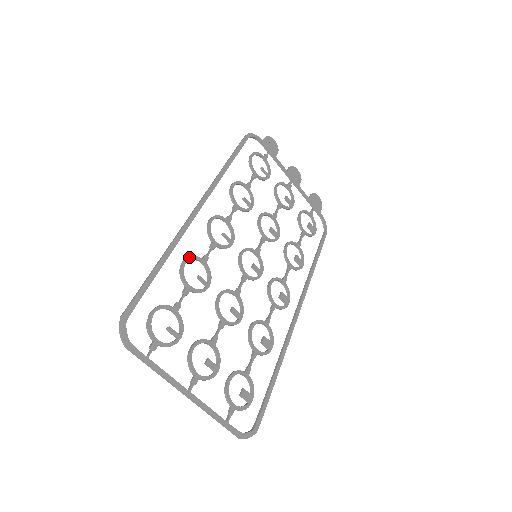
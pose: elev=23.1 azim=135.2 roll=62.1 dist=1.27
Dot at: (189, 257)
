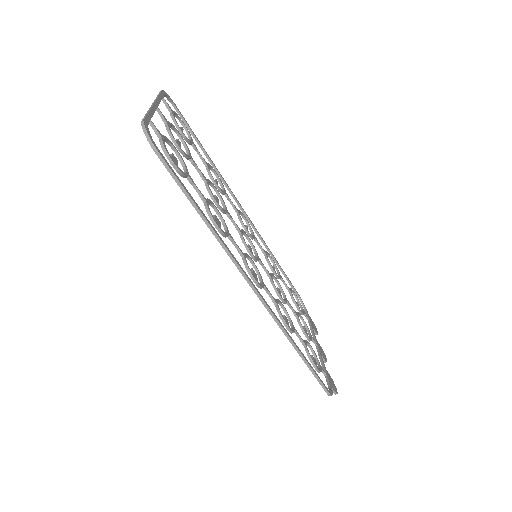
Dot at: occluded
